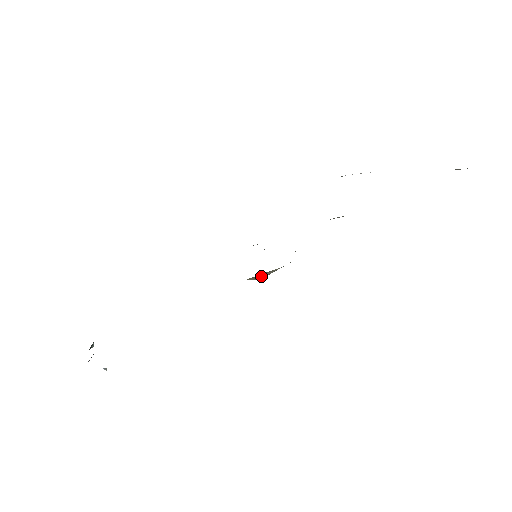
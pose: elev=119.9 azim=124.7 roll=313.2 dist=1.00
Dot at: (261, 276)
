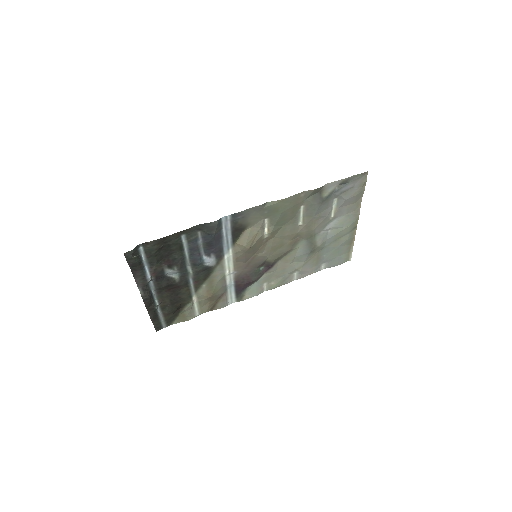
Dot at: (243, 239)
